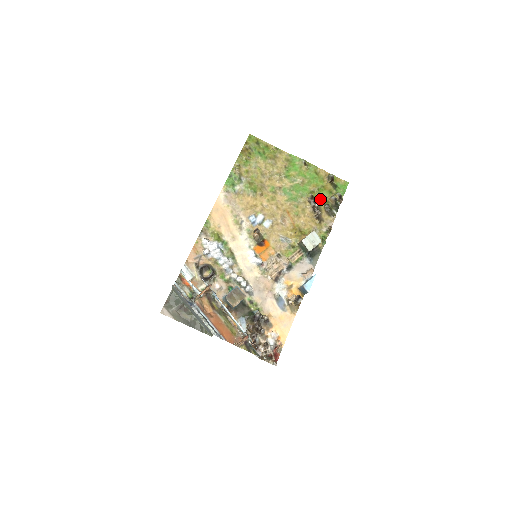
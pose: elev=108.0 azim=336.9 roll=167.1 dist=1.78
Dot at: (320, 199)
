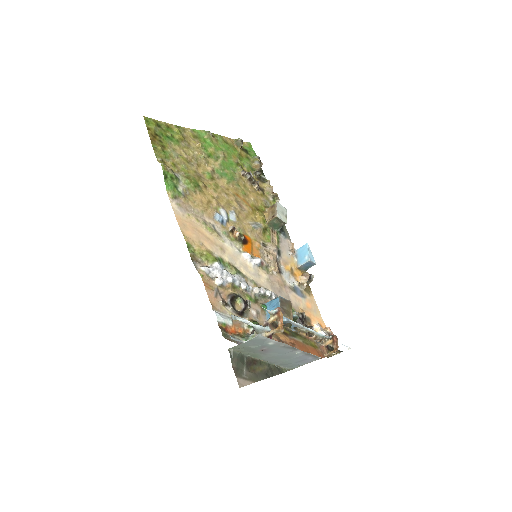
Dot at: (247, 169)
